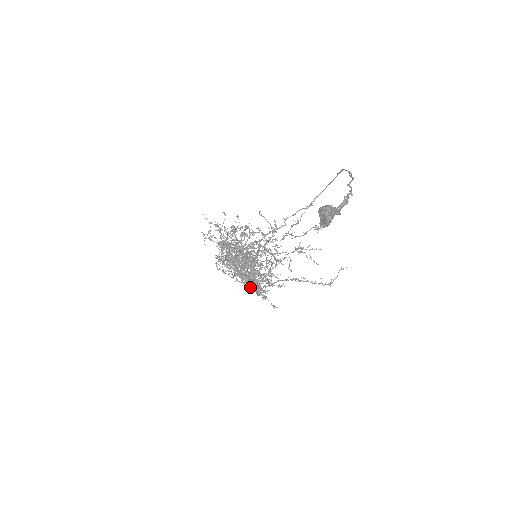
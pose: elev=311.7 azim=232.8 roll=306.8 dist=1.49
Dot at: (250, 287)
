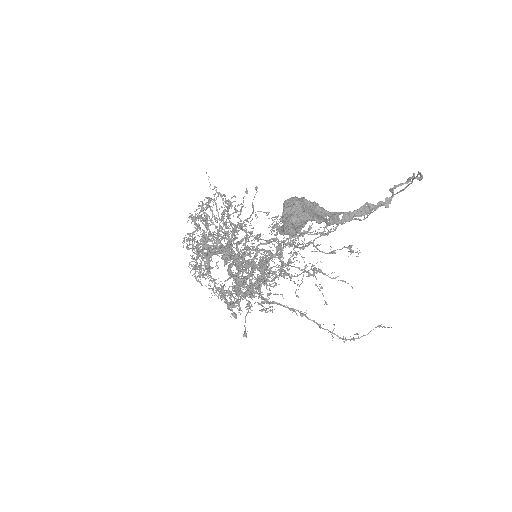
Dot at: (230, 294)
